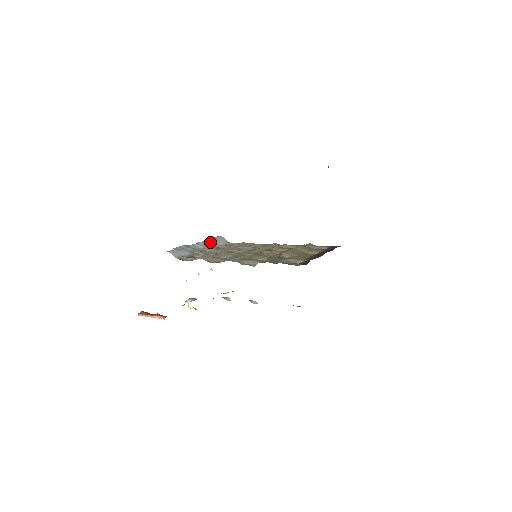
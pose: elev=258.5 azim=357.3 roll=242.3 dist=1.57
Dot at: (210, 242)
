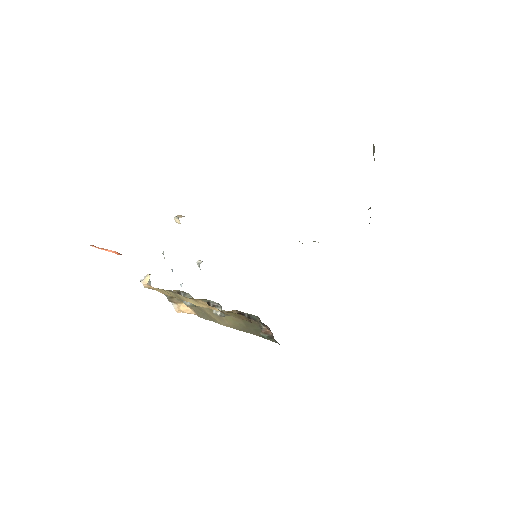
Dot at: occluded
